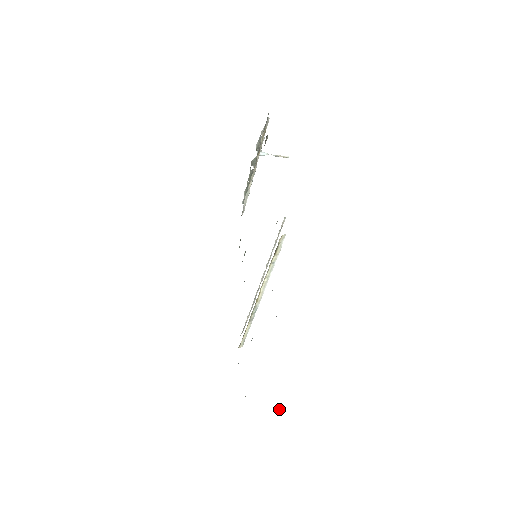
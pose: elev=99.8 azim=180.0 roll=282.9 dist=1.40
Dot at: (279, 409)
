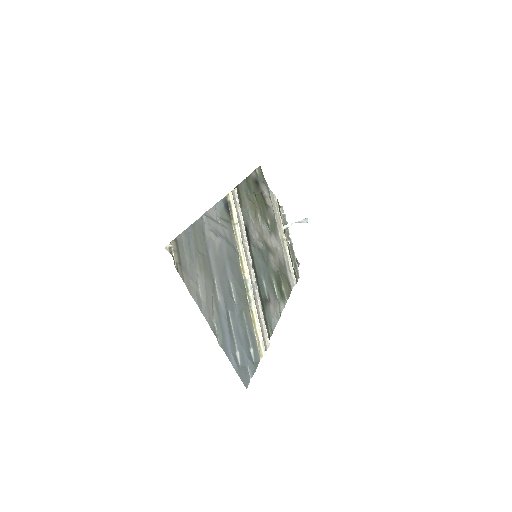
Dot at: (171, 245)
